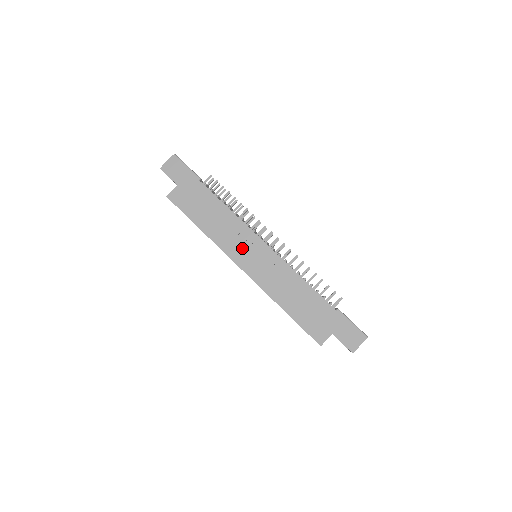
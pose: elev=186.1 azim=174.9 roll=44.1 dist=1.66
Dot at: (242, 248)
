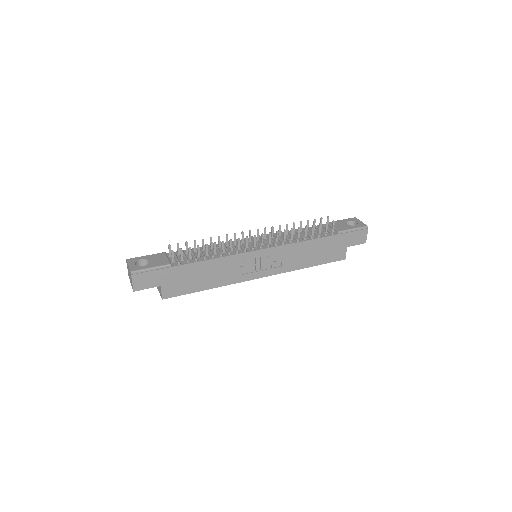
Dot at: (249, 268)
